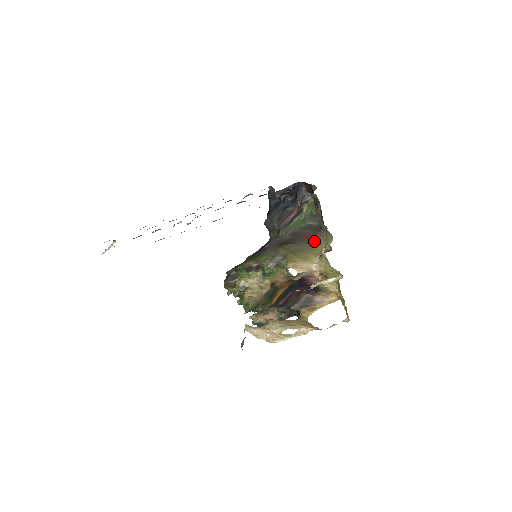
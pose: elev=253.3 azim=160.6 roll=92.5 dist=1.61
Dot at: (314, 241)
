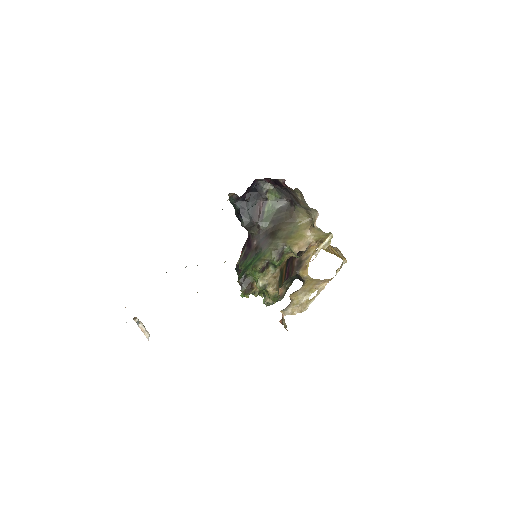
Dot at: (295, 219)
